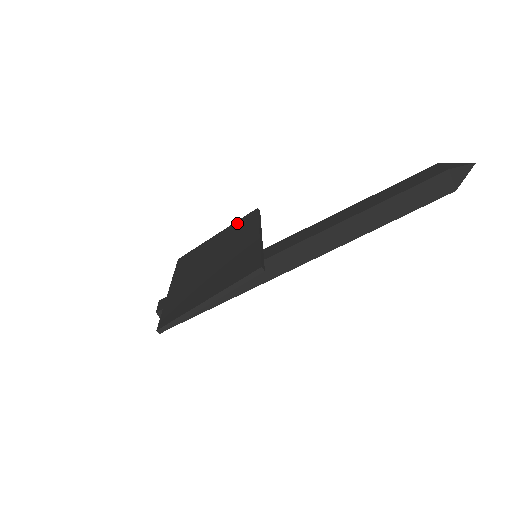
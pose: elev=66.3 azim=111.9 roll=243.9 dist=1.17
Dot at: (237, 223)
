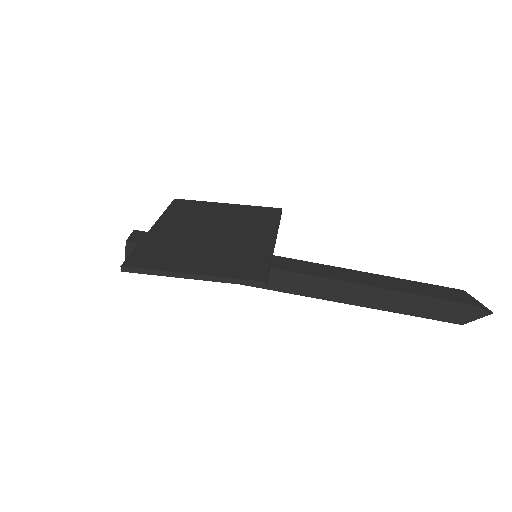
Dot at: (254, 208)
